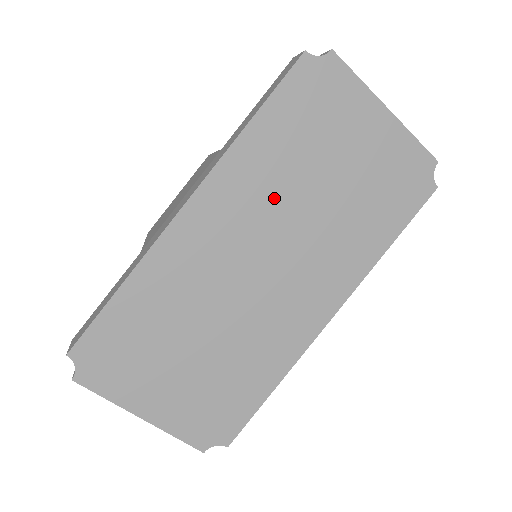
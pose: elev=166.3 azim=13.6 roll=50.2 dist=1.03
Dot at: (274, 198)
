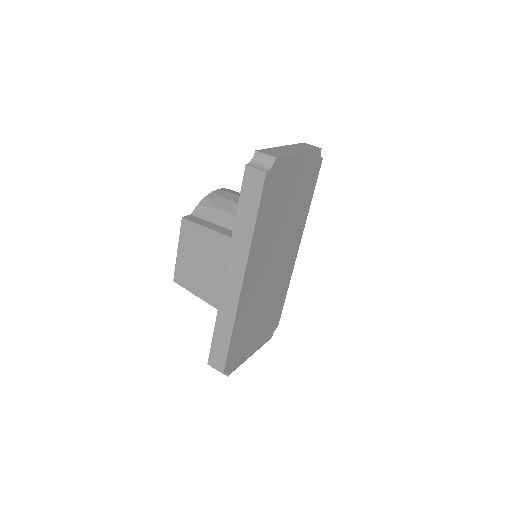
Dot at: (271, 240)
